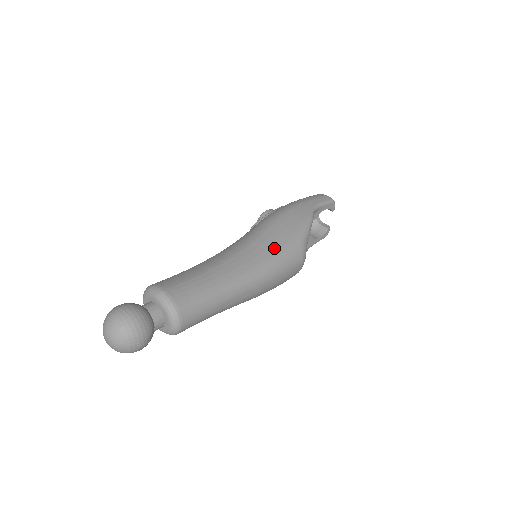
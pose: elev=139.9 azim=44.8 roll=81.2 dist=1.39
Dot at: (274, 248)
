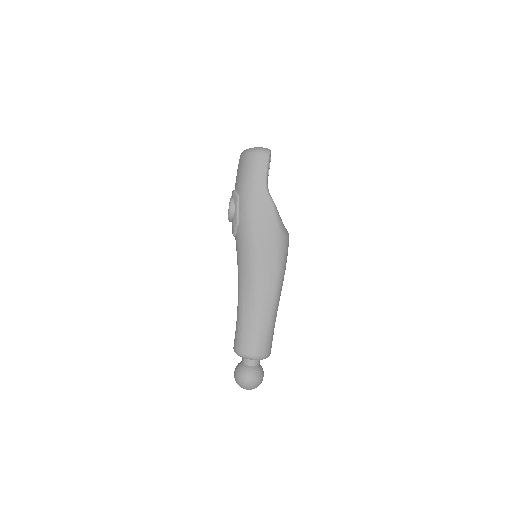
Dot at: (273, 261)
